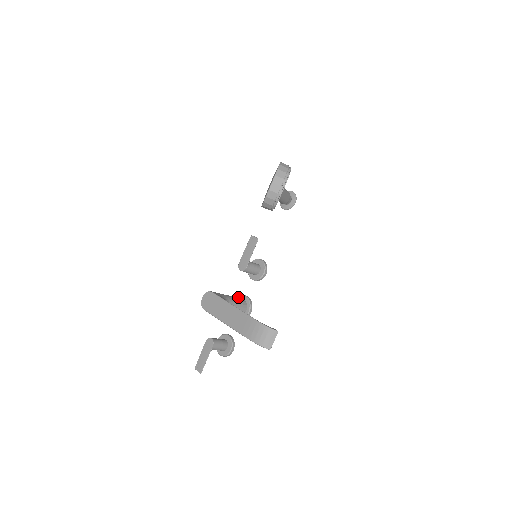
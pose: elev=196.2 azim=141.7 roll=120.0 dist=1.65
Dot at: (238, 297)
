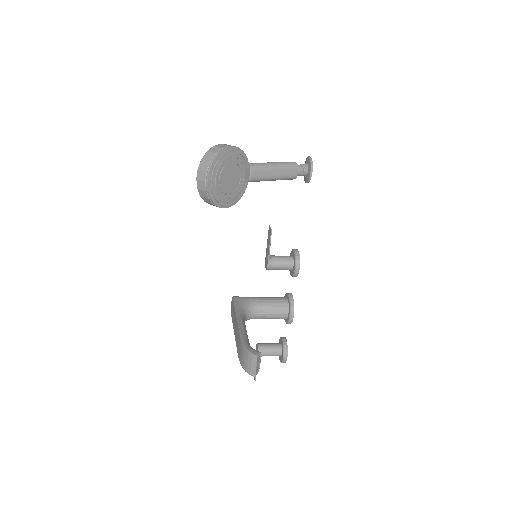
Dot at: (285, 295)
